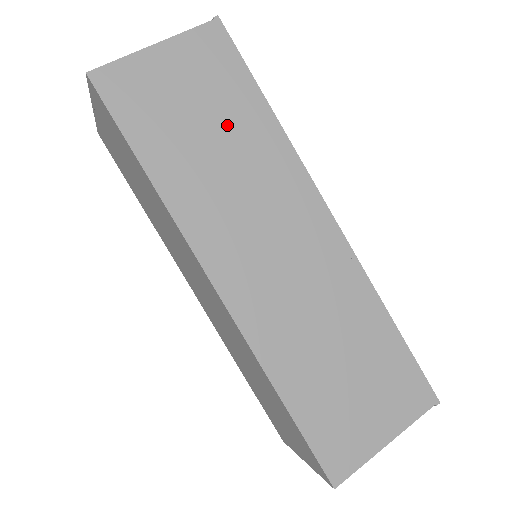
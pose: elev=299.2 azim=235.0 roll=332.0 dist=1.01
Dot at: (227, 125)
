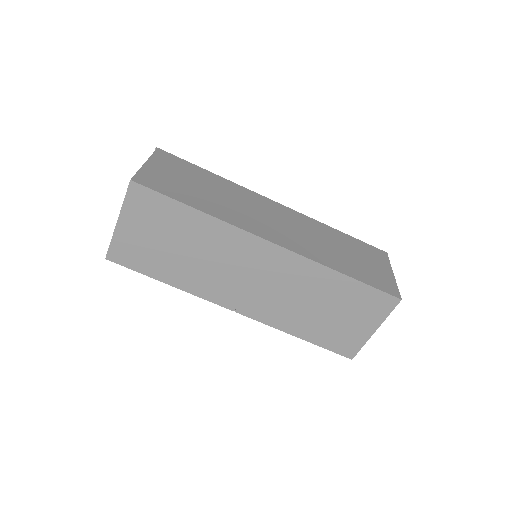
Dot at: (206, 183)
